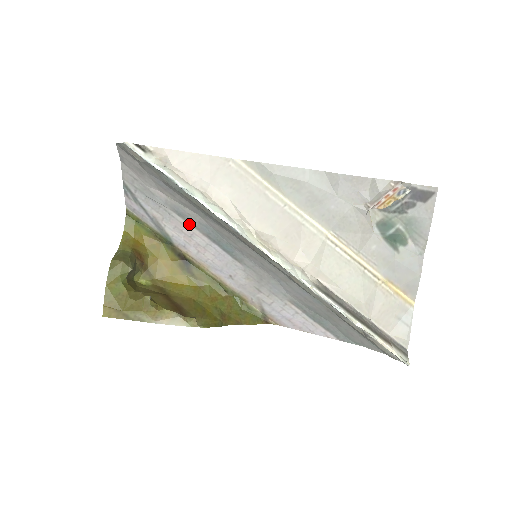
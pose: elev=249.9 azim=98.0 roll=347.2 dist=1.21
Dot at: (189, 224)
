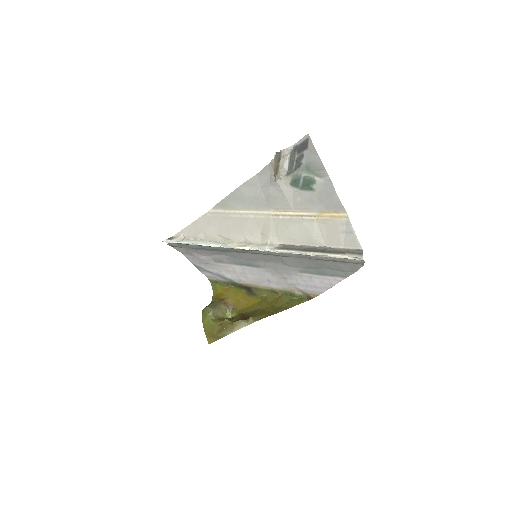
Dot at: (226, 264)
